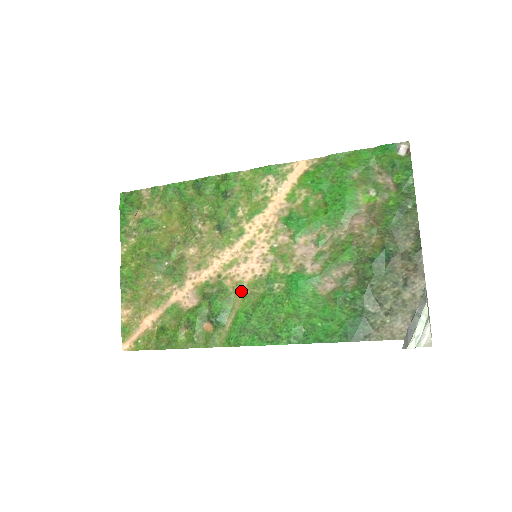
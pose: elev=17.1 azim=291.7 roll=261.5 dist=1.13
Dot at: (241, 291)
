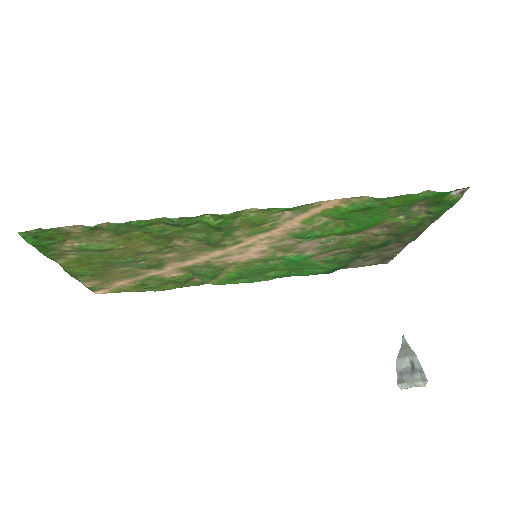
Dot at: (234, 265)
